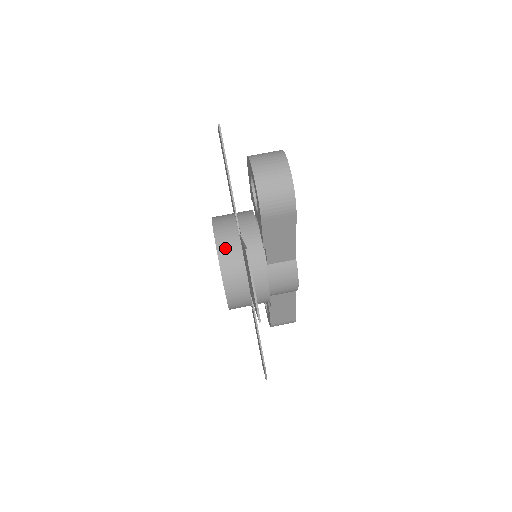
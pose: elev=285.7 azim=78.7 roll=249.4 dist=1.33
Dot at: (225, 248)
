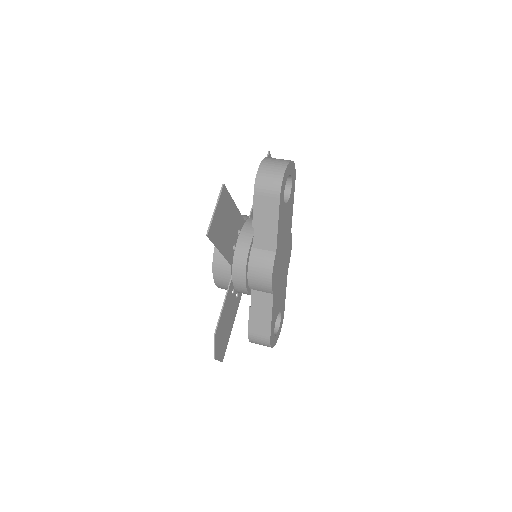
Dot at: occluded
